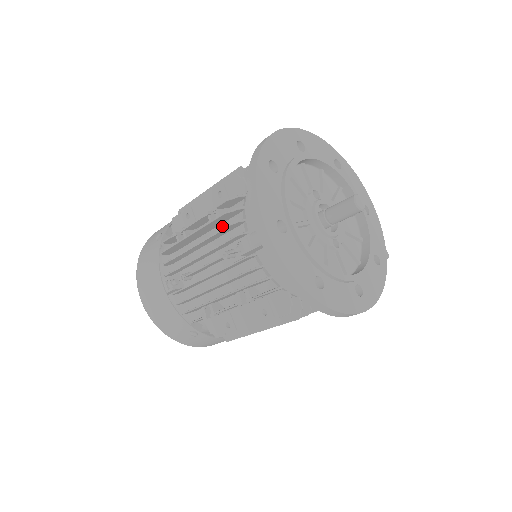
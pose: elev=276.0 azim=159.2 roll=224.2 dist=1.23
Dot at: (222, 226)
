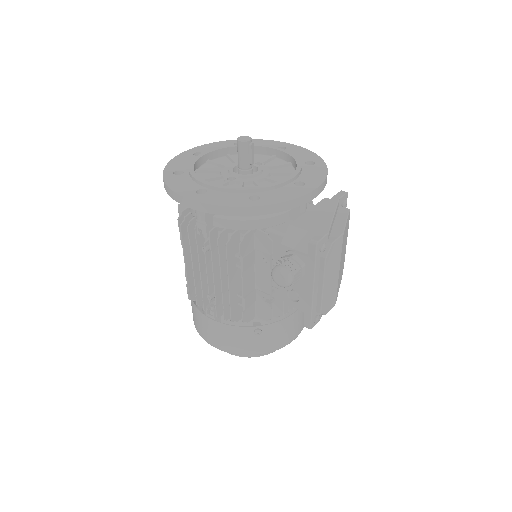
Dot at: occluded
